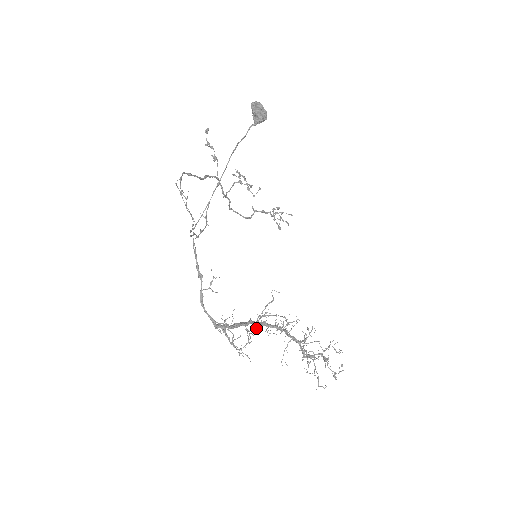
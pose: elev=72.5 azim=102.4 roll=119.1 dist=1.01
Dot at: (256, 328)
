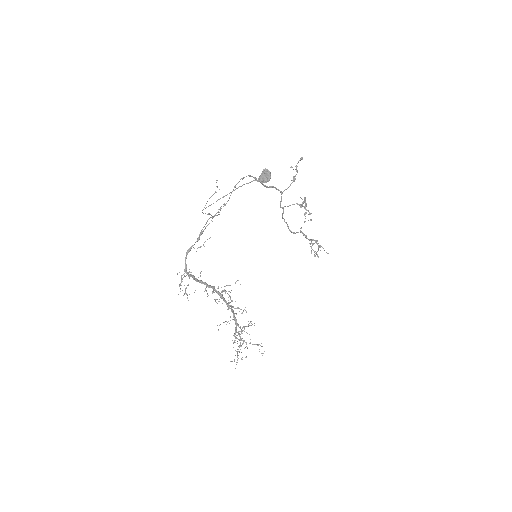
Dot at: occluded
